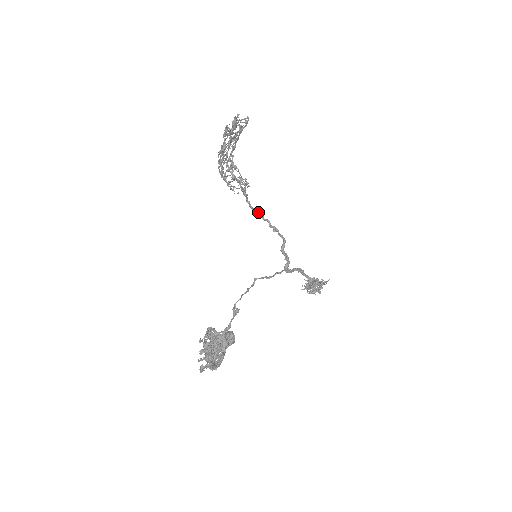
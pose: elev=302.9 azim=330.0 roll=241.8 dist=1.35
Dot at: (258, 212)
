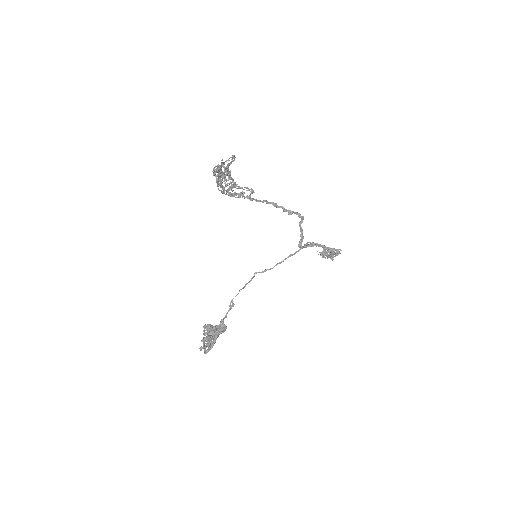
Dot at: (271, 202)
